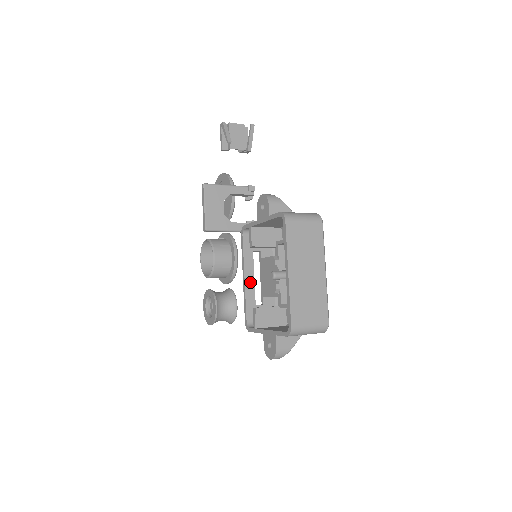
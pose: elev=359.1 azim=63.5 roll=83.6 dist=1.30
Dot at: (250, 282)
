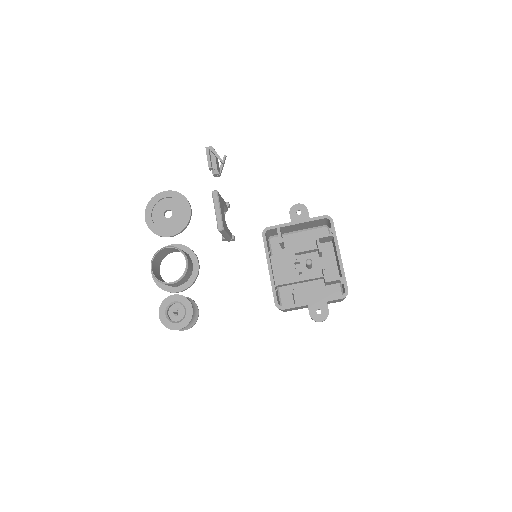
Dot at: (272, 272)
